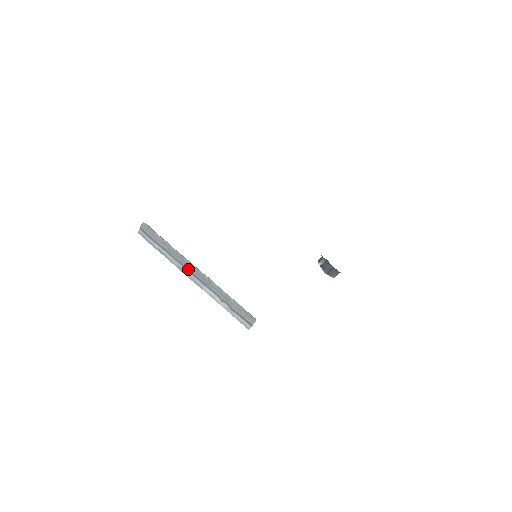
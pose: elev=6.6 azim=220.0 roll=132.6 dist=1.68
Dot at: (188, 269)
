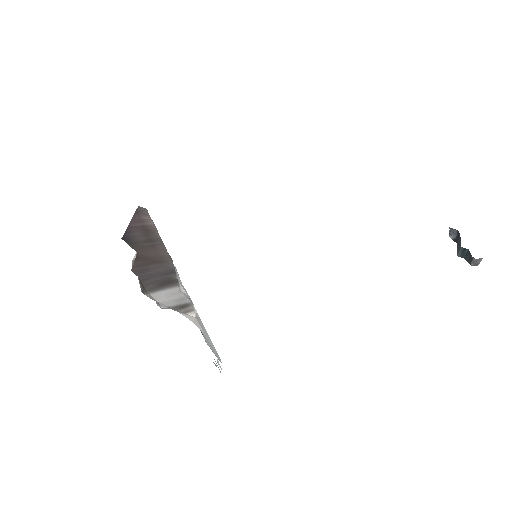
Dot at: occluded
